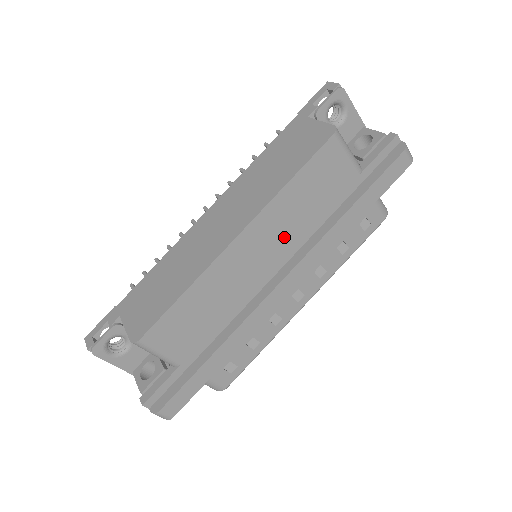
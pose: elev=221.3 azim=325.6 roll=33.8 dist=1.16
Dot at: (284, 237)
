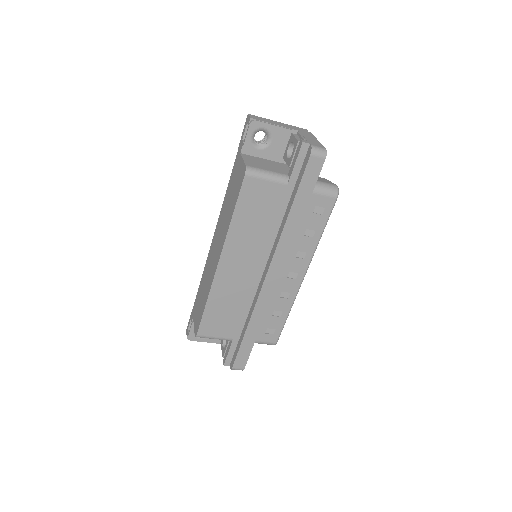
Dot at: (254, 248)
